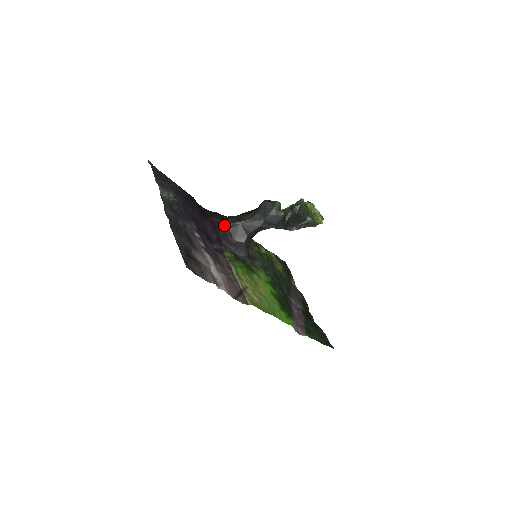
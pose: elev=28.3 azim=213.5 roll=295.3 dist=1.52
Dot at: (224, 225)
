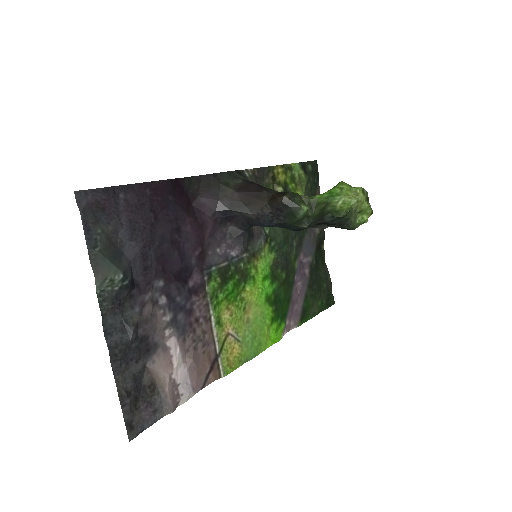
Dot at: (217, 211)
